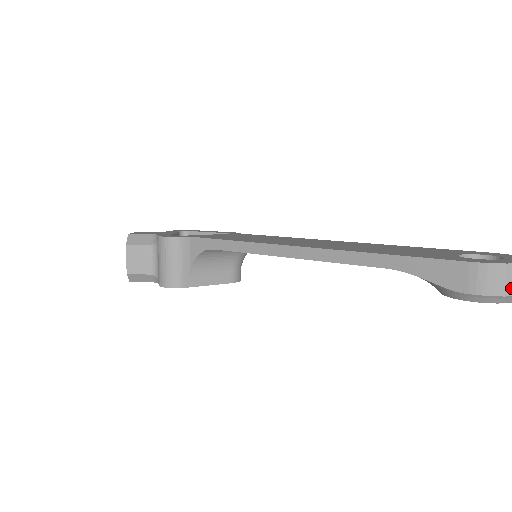
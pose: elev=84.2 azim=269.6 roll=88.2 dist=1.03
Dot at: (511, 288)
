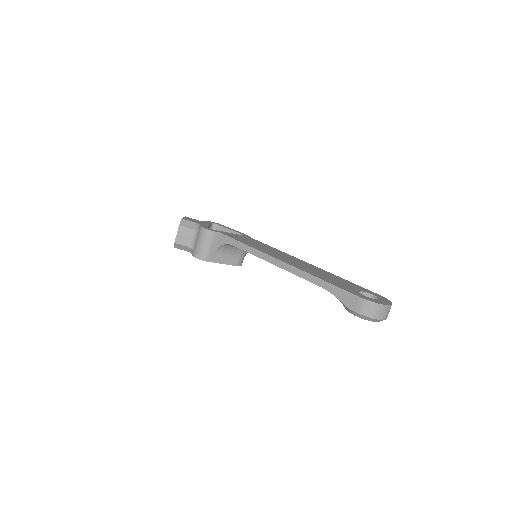
Dot at: (374, 315)
